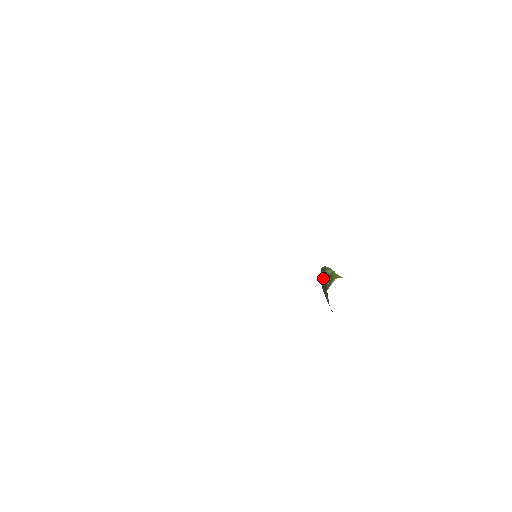
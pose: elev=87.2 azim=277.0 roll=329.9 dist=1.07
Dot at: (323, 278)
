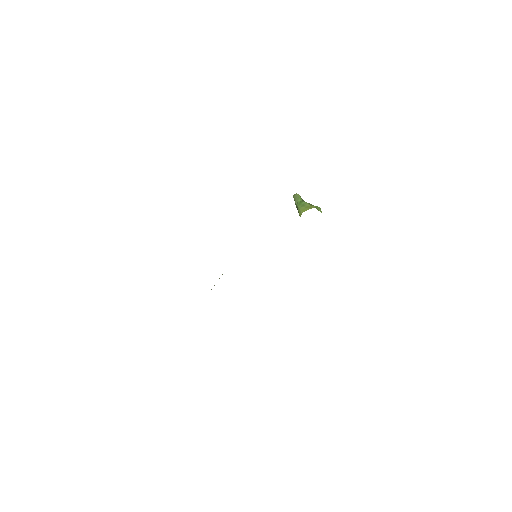
Dot at: occluded
